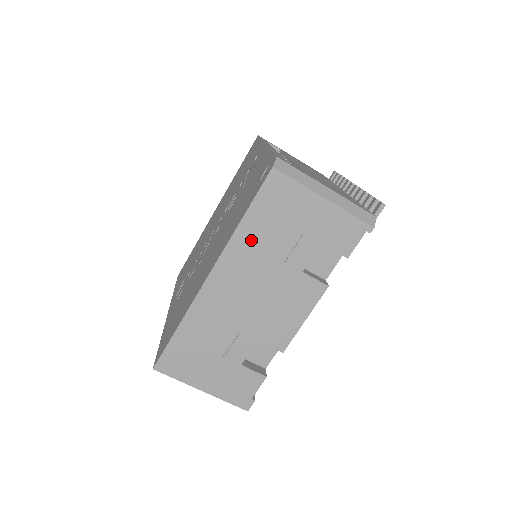
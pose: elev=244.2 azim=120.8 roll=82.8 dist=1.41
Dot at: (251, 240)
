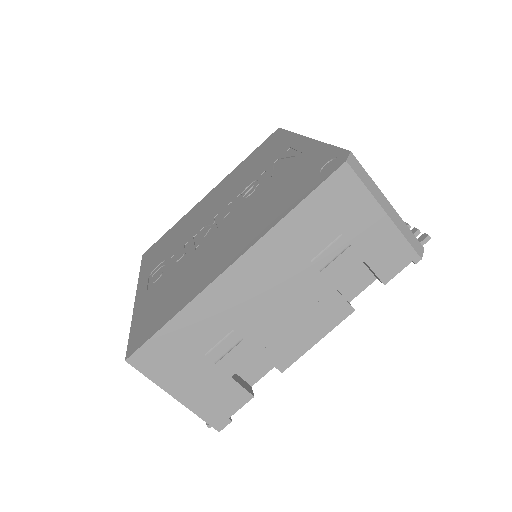
Dot at: (294, 236)
